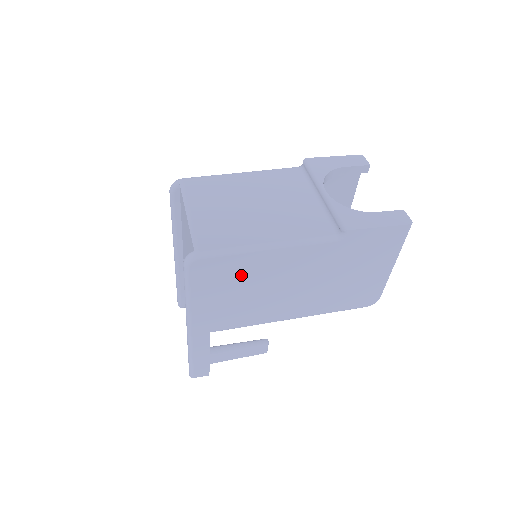
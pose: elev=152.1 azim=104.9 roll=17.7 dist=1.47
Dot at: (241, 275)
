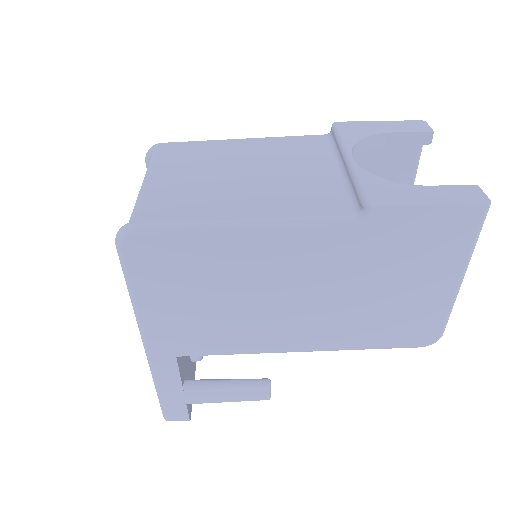
Dot at: (205, 269)
